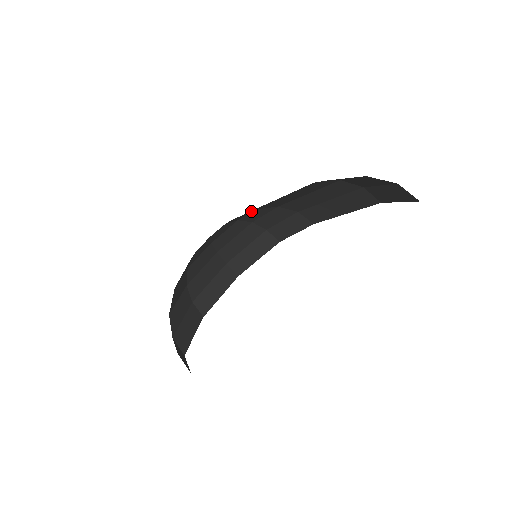
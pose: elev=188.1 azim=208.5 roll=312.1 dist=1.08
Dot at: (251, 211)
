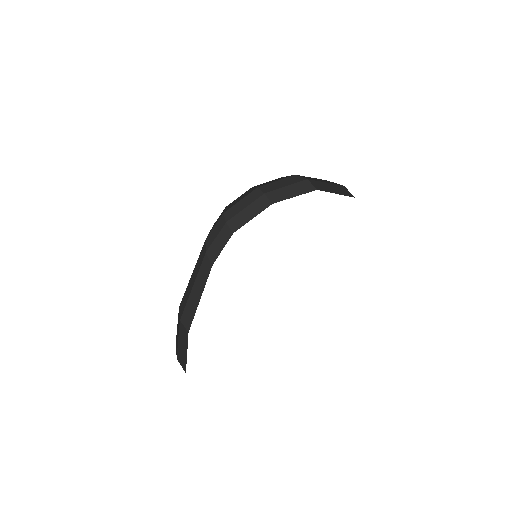
Dot at: occluded
